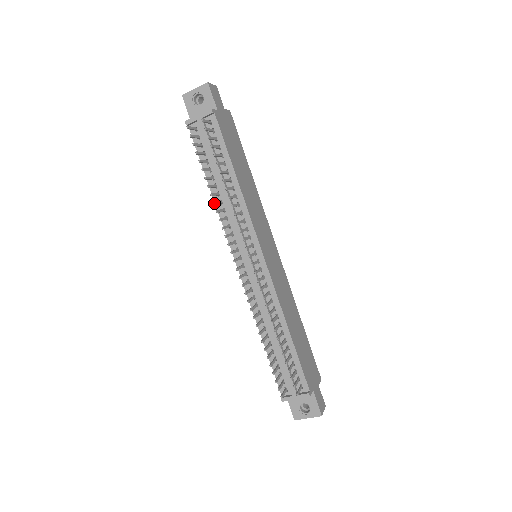
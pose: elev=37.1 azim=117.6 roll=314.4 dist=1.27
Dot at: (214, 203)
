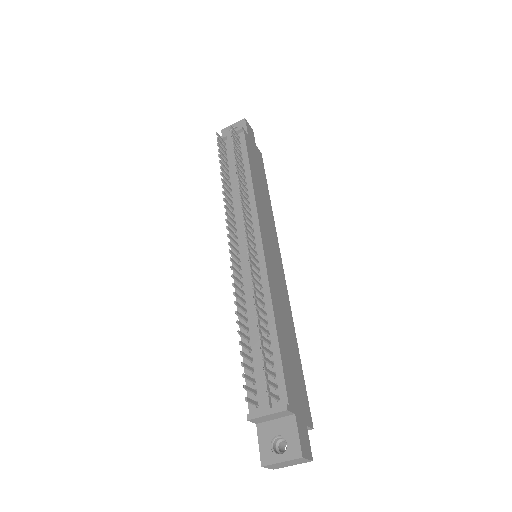
Dot at: (223, 186)
